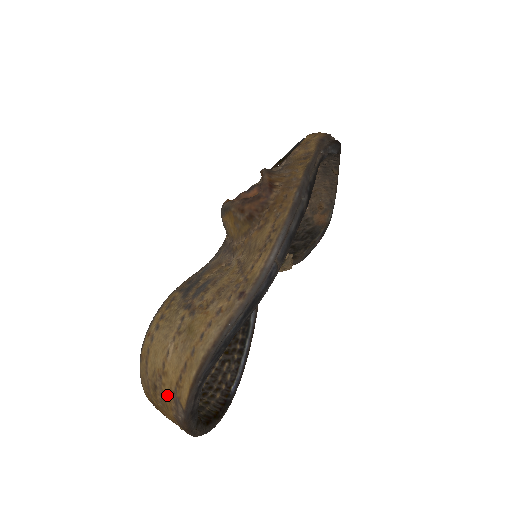
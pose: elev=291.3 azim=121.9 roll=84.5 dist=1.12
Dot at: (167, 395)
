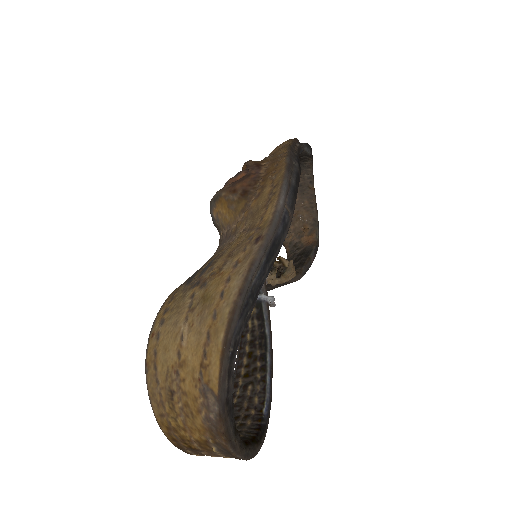
Dot at: (190, 392)
